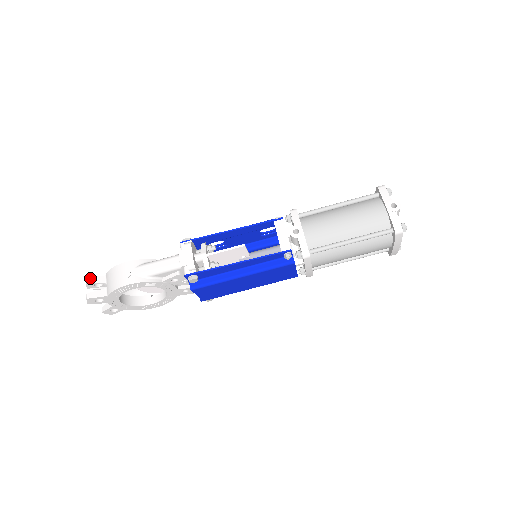
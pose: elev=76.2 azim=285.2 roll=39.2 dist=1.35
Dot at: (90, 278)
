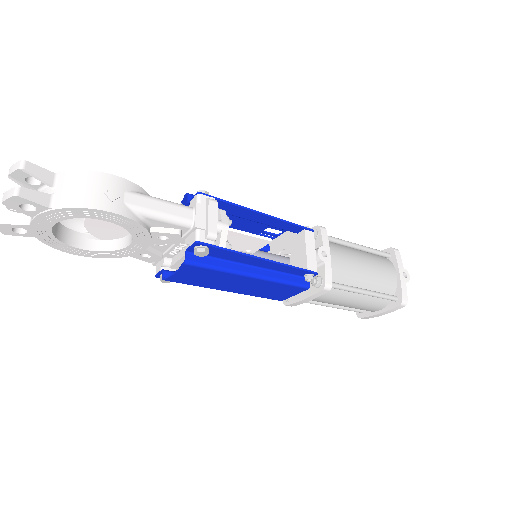
Dot at: (31, 163)
